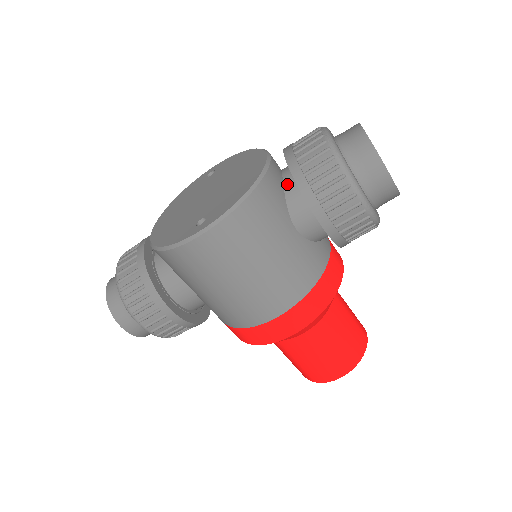
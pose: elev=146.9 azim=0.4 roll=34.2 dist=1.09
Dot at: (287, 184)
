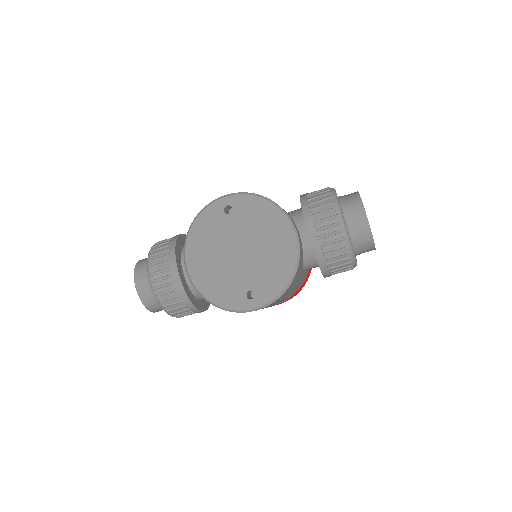
Dot at: (306, 251)
